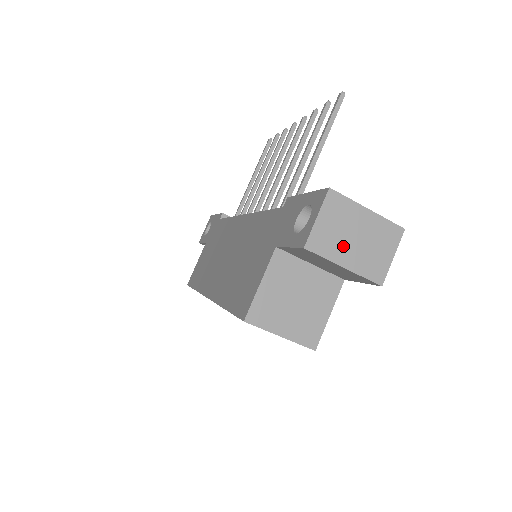
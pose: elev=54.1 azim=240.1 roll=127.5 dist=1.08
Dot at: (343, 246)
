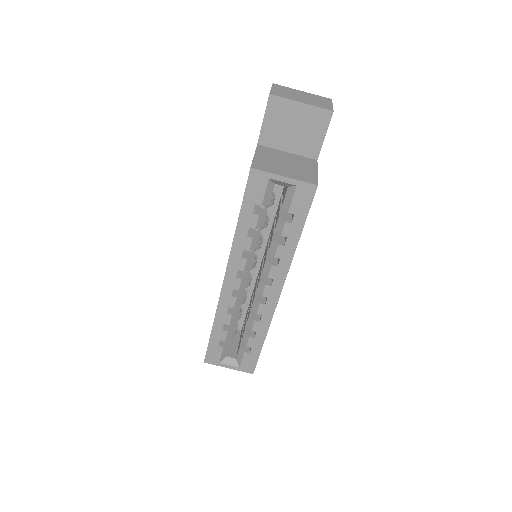
Dot at: (295, 97)
